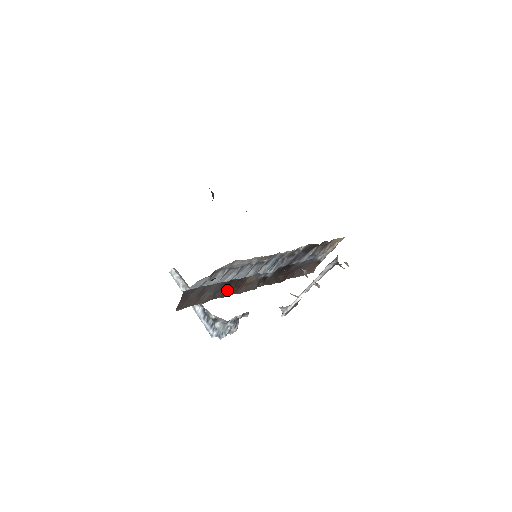
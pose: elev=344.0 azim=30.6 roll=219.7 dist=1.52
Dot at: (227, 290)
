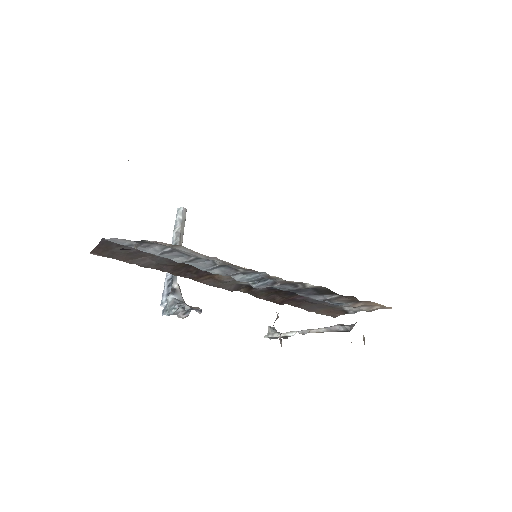
Dot at: (182, 270)
